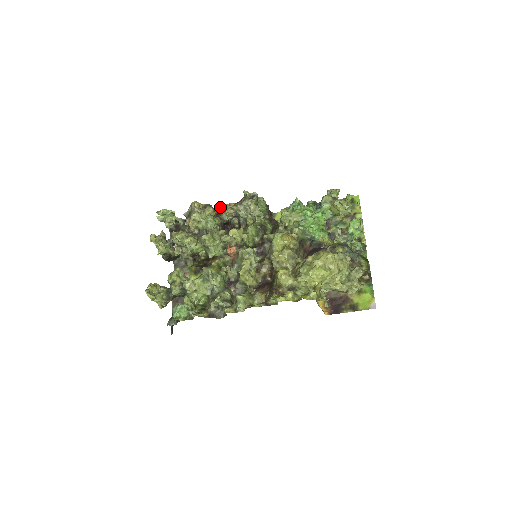
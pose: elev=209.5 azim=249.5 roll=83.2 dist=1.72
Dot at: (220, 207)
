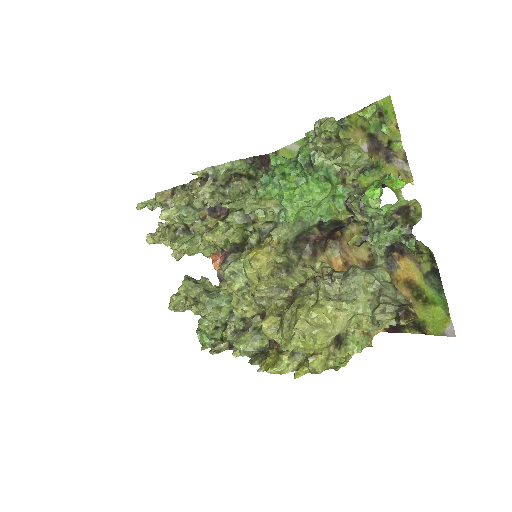
Dot at: occluded
